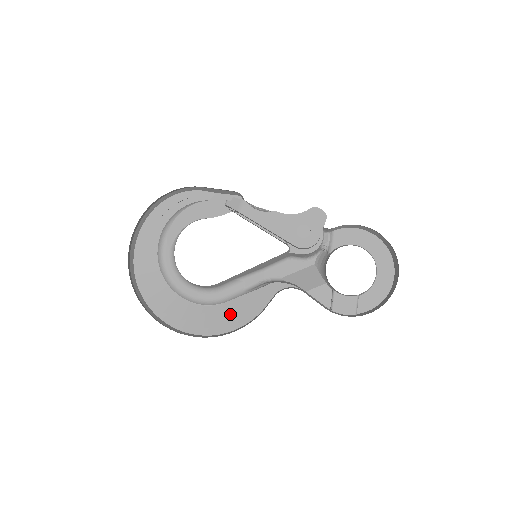
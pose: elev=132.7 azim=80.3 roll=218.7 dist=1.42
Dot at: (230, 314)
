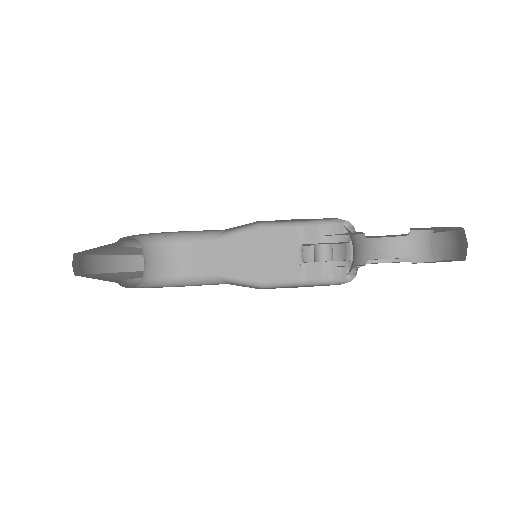
Dot at: occluded
